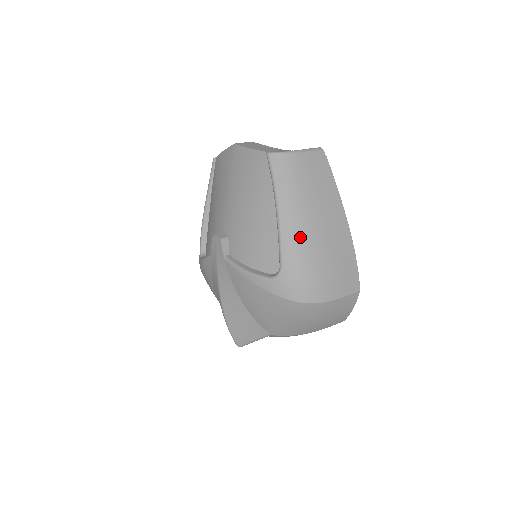
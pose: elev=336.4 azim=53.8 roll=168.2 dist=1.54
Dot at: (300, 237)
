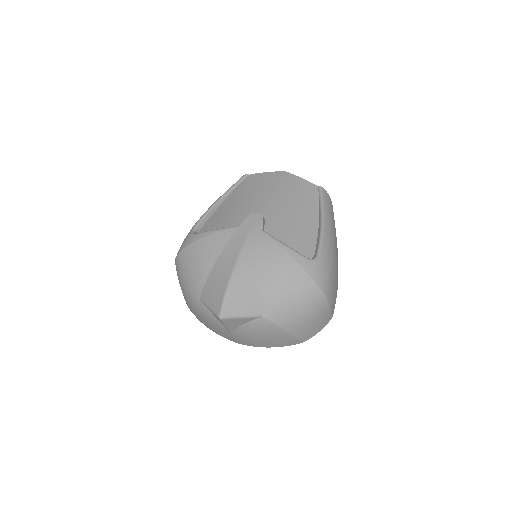
Dot at: (332, 246)
